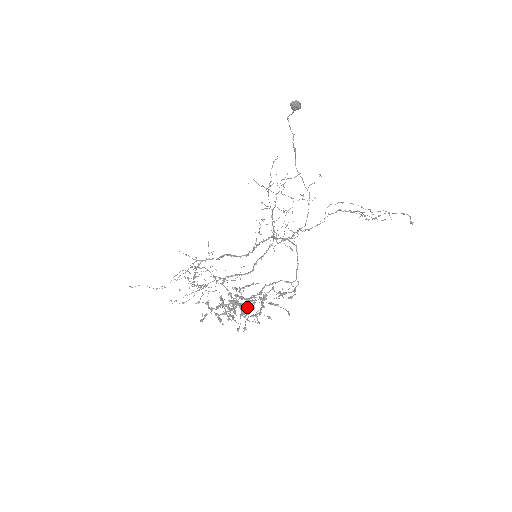
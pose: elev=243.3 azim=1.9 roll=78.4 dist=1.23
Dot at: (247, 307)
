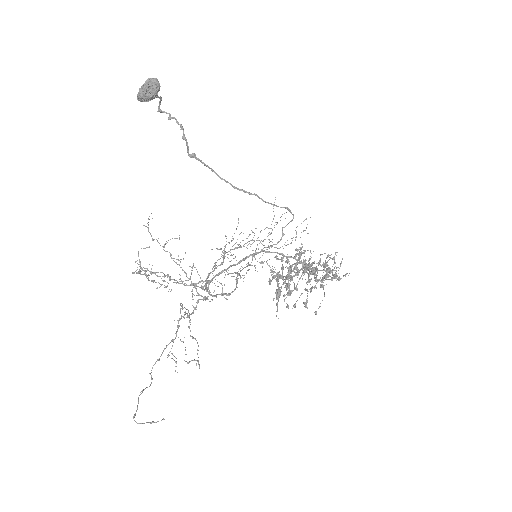
Dot at: occluded
